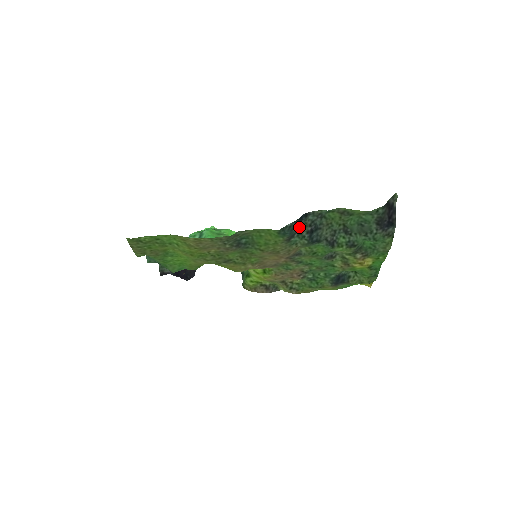
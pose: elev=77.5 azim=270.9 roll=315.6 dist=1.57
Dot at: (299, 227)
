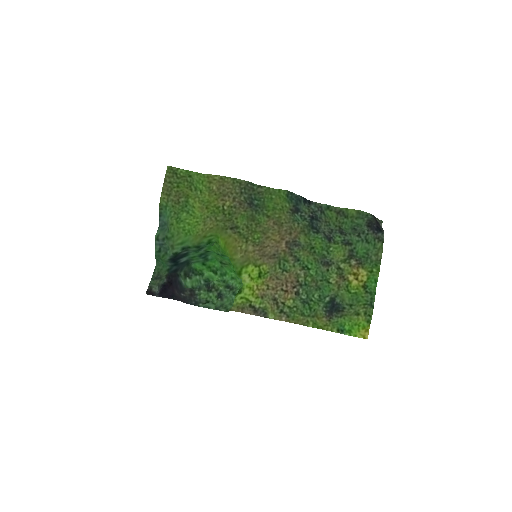
Dot at: (303, 209)
